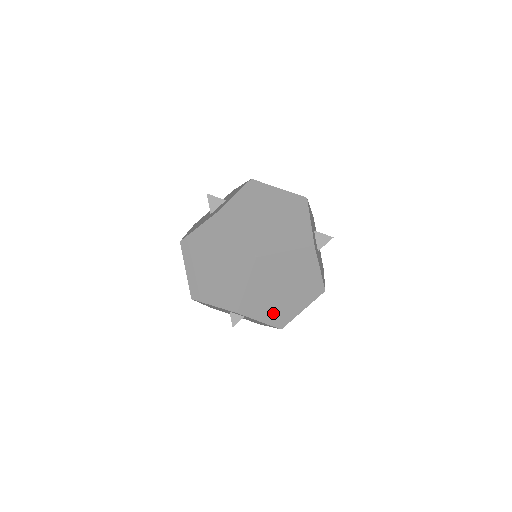
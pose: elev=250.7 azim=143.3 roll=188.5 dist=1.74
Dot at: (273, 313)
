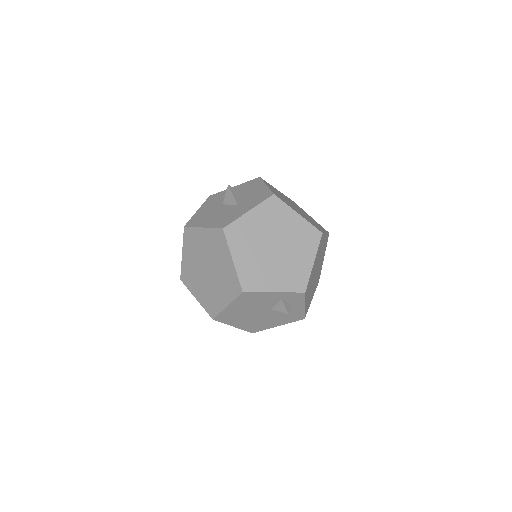
Dot at: (308, 298)
